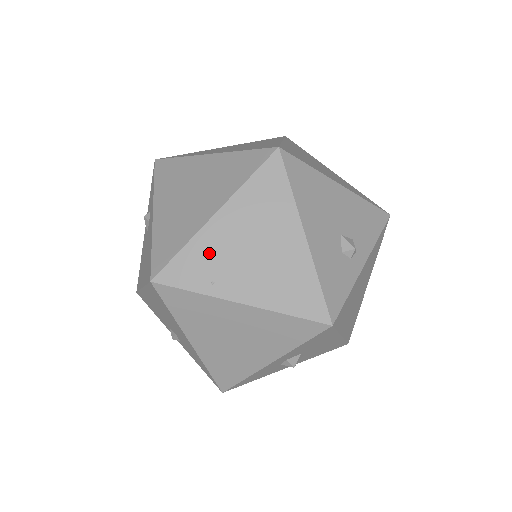
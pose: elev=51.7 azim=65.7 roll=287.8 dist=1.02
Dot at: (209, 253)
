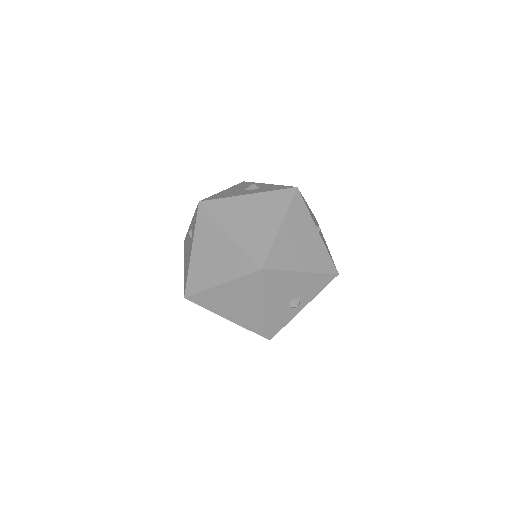
Dot at: (215, 298)
